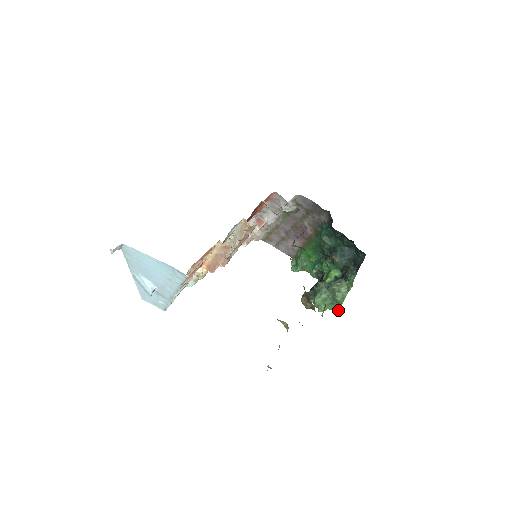
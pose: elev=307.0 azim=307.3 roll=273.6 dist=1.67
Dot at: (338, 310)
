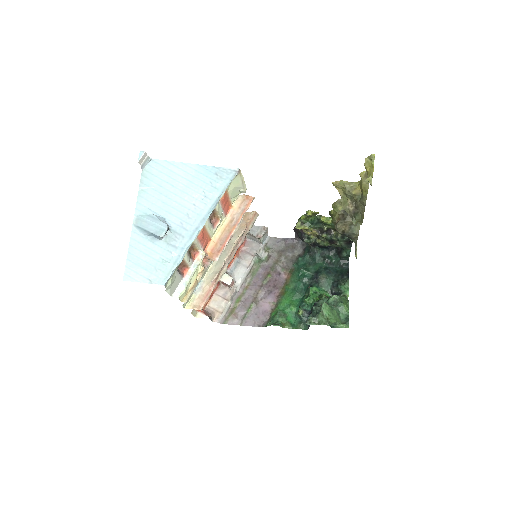
Dot at: (348, 321)
